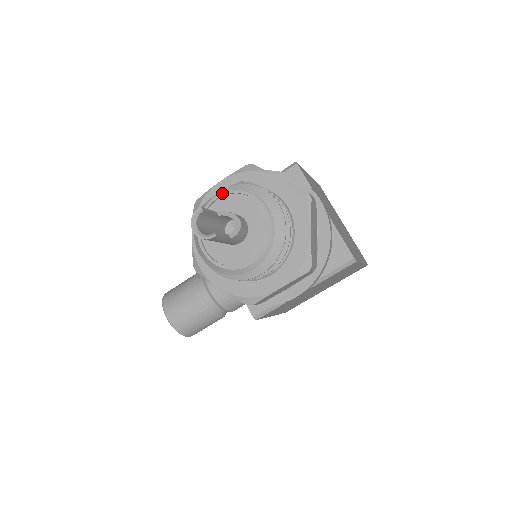
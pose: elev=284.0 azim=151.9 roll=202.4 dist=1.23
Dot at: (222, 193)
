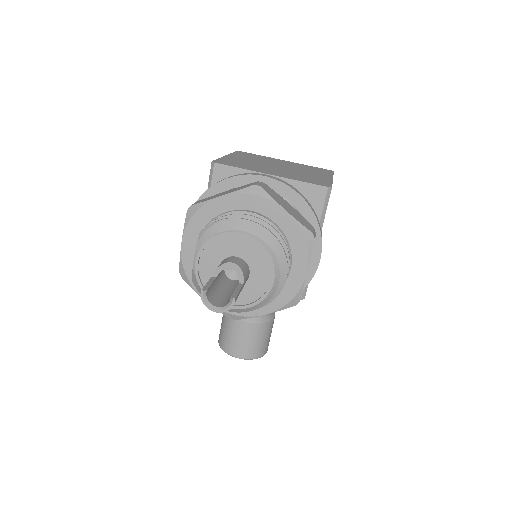
Dot at: (197, 255)
